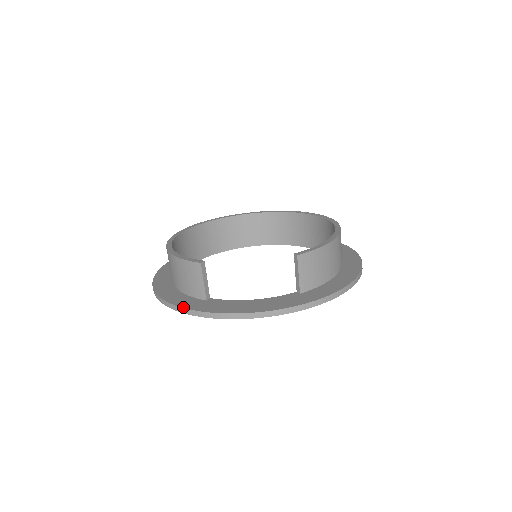
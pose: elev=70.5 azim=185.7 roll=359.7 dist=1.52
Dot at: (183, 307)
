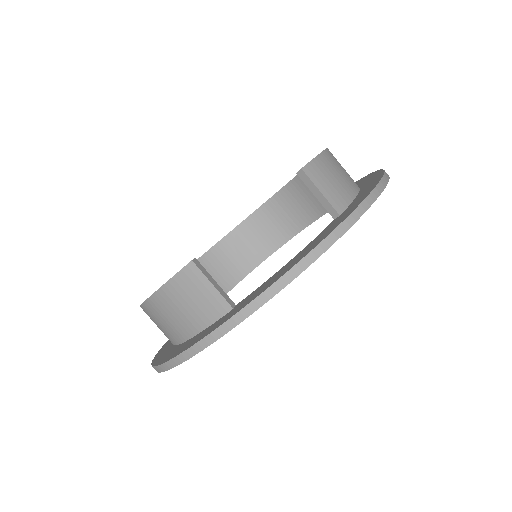
Dot at: (208, 333)
